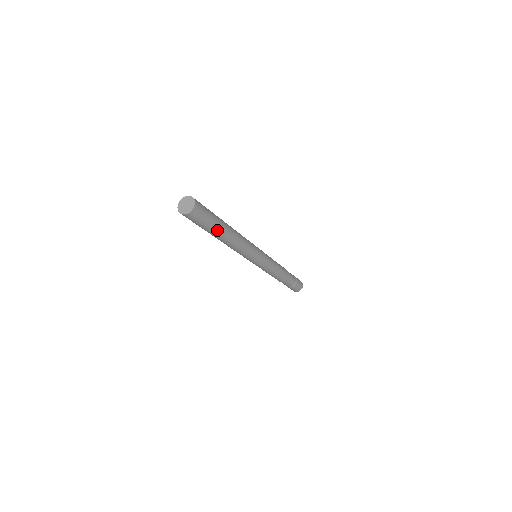
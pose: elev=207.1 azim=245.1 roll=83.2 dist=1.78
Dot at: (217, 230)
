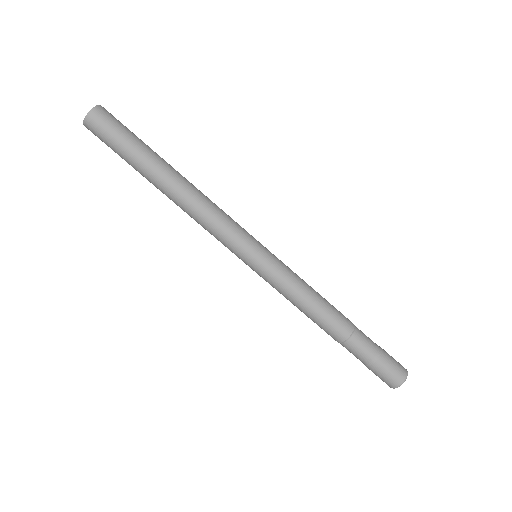
Dot at: (144, 159)
